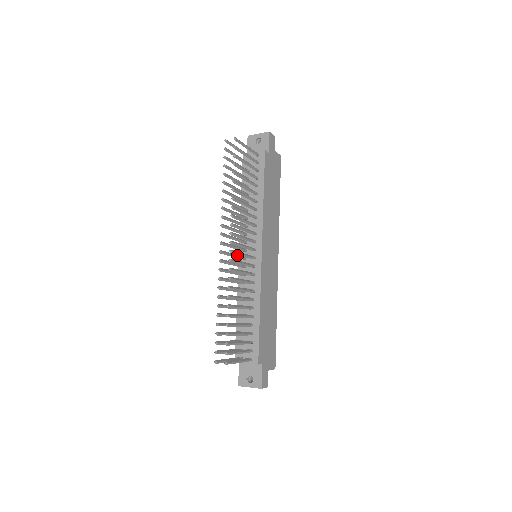
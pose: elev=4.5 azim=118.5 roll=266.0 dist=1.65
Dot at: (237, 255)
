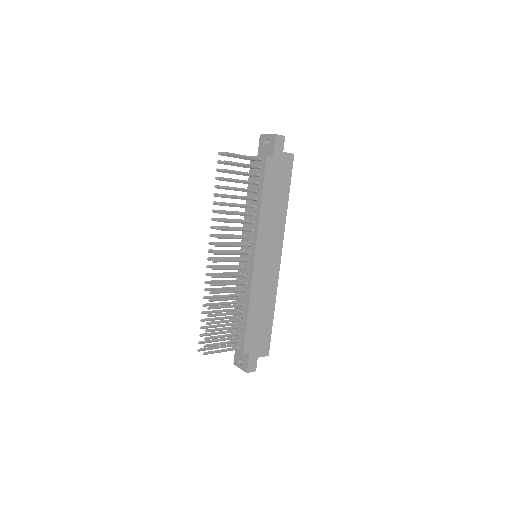
Dot at: (231, 258)
